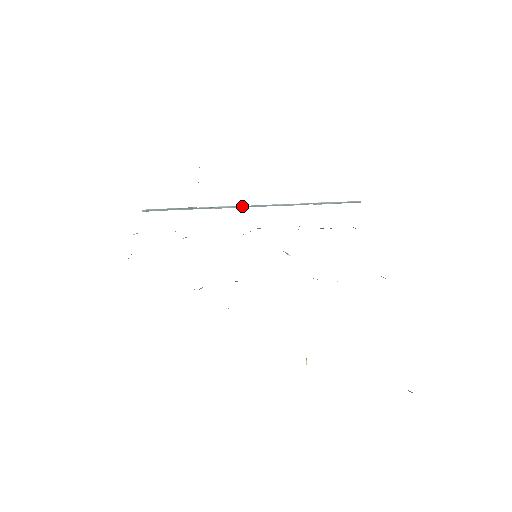
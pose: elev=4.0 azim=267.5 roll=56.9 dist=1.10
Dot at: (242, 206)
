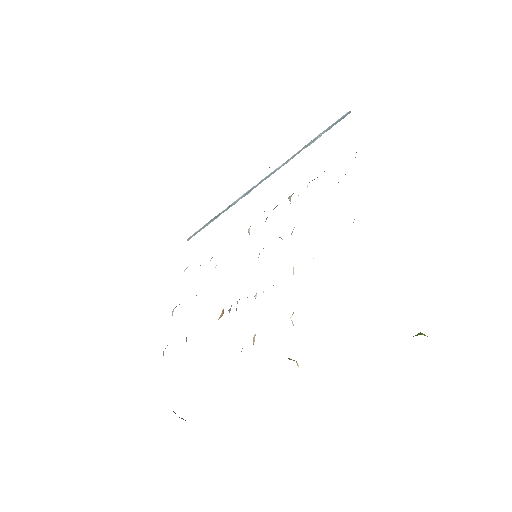
Dot at: (251, 189)
